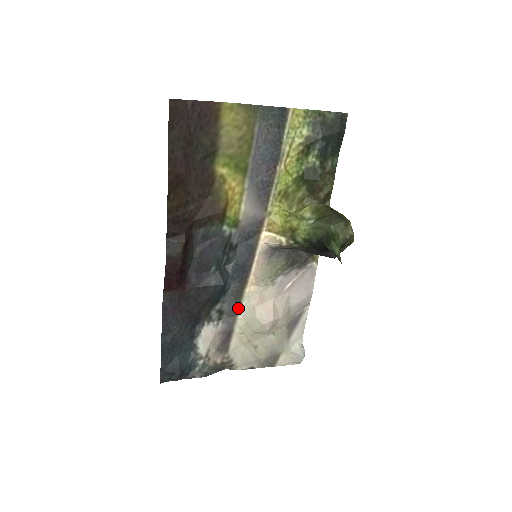
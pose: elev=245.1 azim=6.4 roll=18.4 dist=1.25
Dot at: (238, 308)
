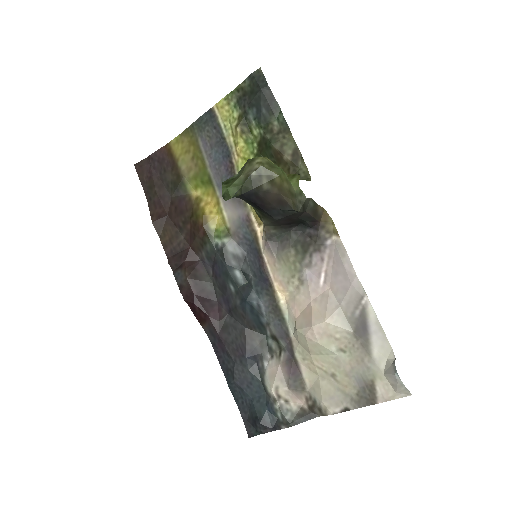
Dot at: (287, 327)
